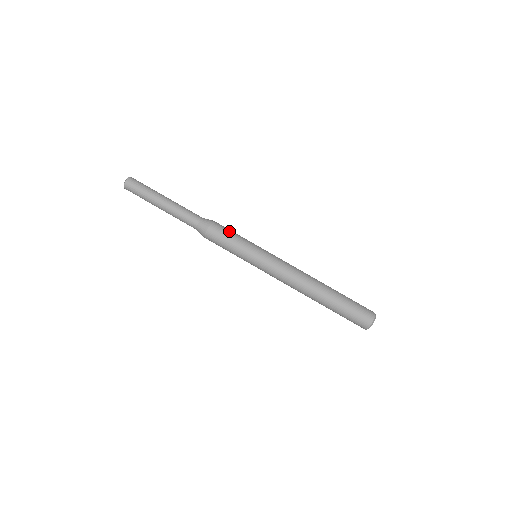
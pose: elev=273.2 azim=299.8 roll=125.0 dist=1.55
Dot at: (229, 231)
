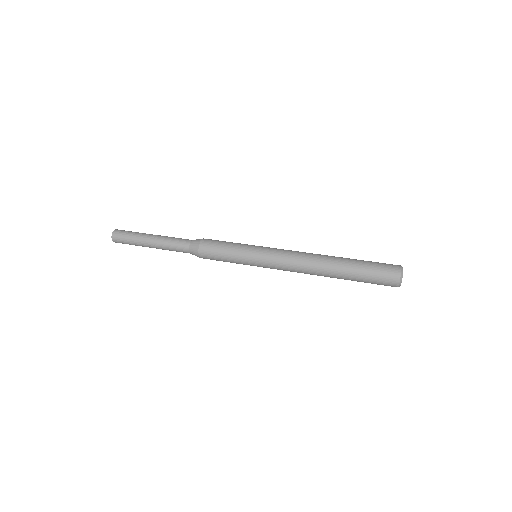
Dot at: (220, 242)
